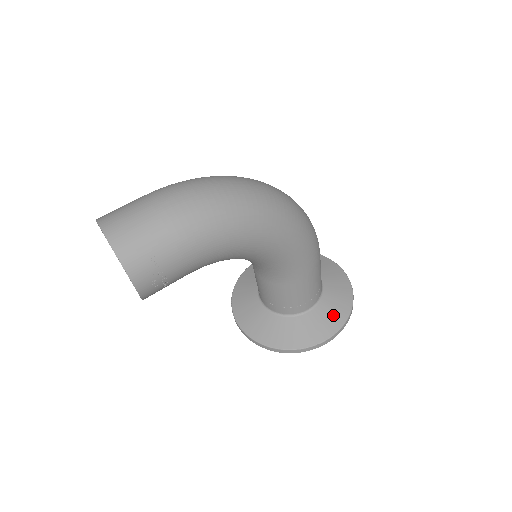
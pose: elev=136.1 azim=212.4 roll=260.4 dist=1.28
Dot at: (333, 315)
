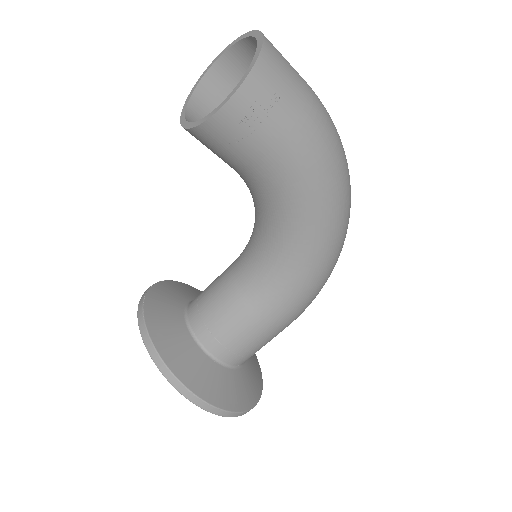
Dot at: (237, 393)
